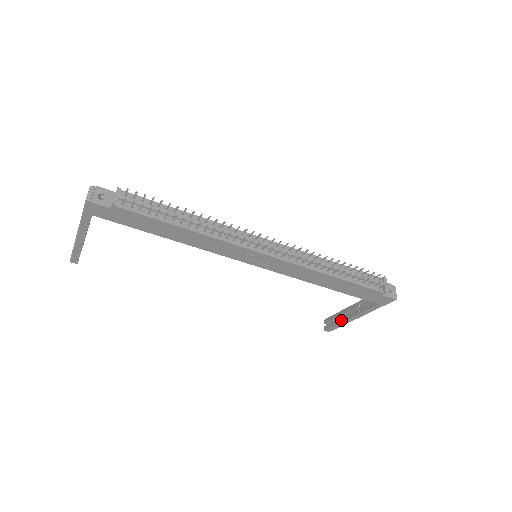
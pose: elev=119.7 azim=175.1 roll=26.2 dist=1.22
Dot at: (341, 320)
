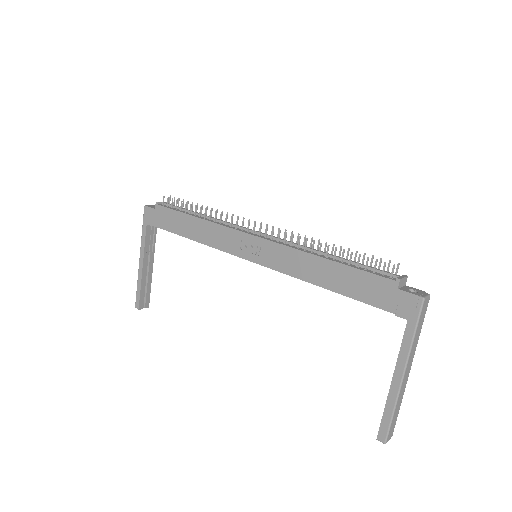
Dot at: (387, 398)
